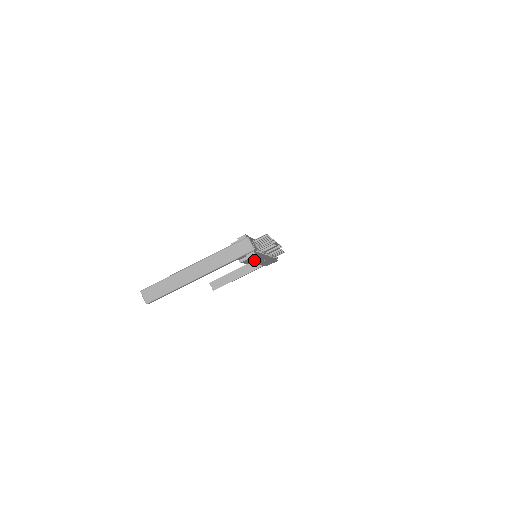
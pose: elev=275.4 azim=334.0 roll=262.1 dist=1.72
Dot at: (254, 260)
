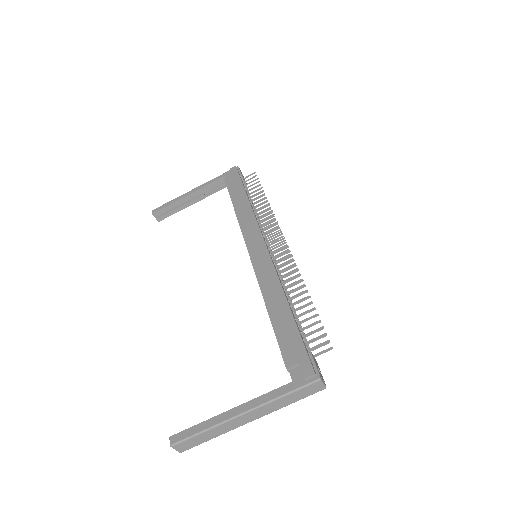
Dot at: occluded
